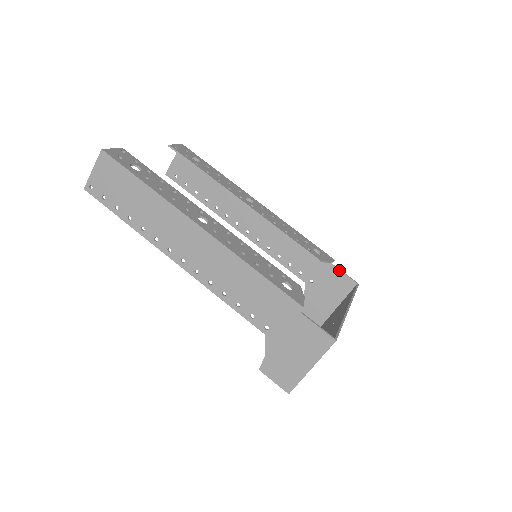
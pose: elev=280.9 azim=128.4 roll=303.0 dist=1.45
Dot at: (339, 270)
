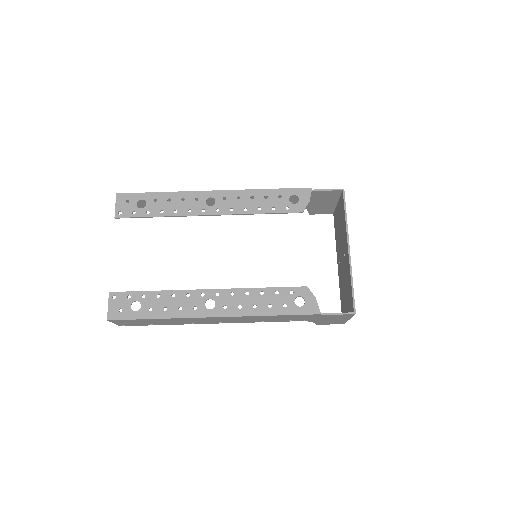
Dot at: (321, 191)
